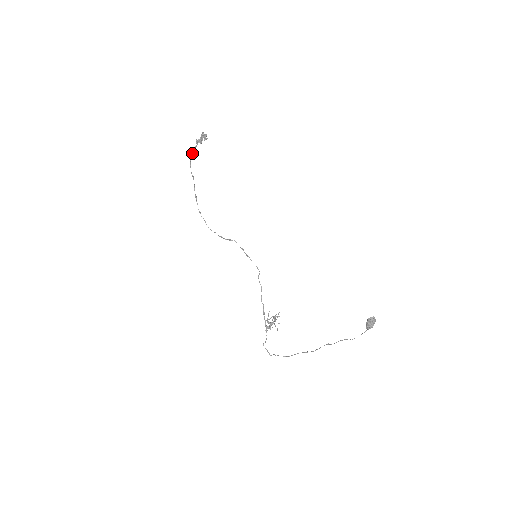
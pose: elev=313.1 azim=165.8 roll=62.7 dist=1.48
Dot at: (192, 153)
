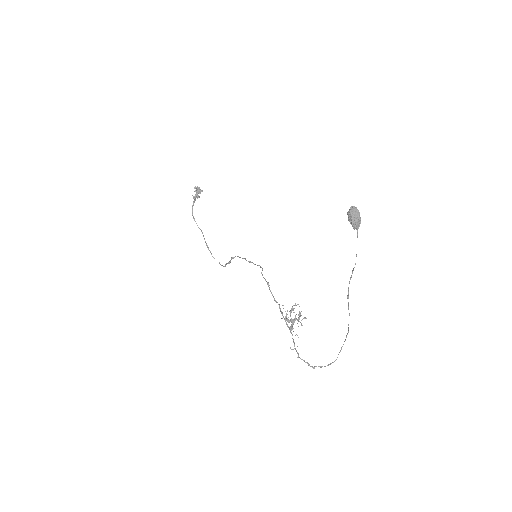
Dot at: (192, 209)
